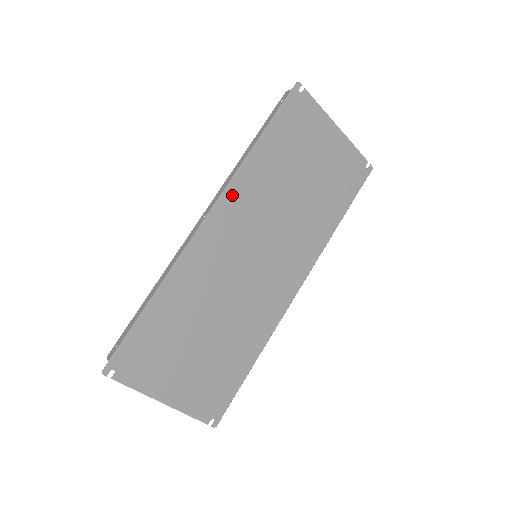
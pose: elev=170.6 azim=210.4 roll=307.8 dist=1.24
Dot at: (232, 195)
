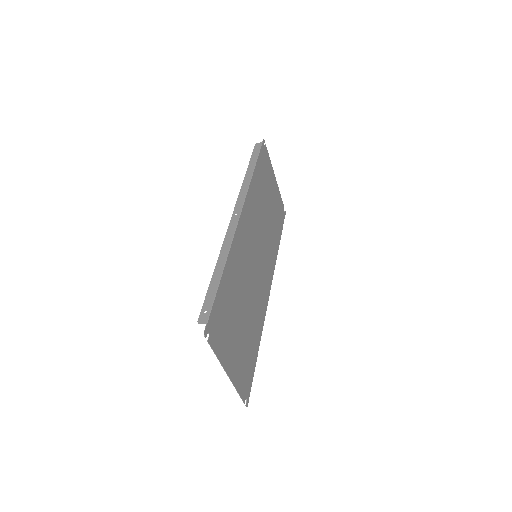
Dot at: (248, 203)
